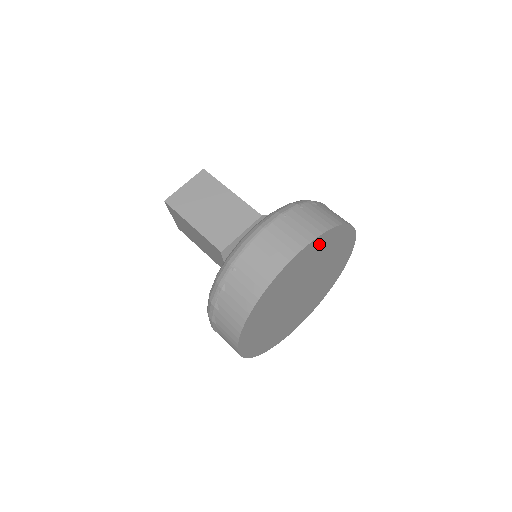
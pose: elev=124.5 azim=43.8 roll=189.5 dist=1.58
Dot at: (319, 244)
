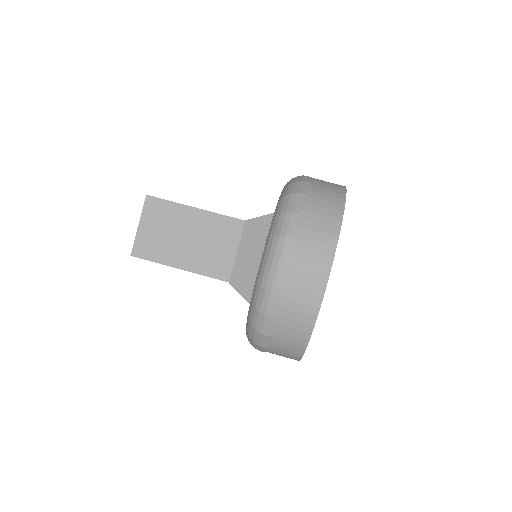
Dot at: occluded
